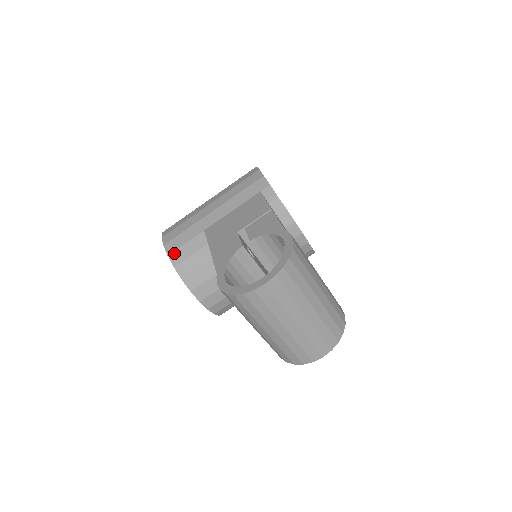
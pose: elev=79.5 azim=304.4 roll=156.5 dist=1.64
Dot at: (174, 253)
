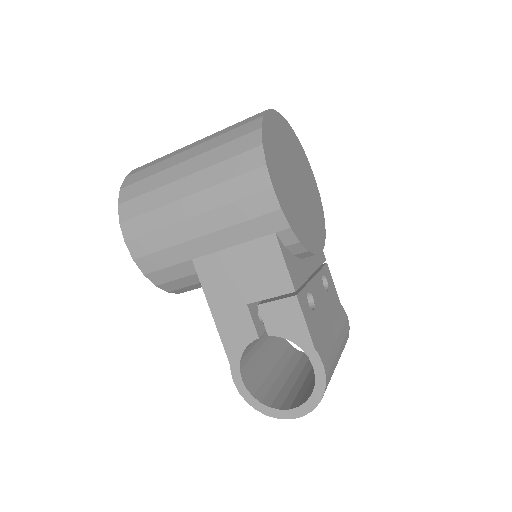
Dot at: (152, 274)
